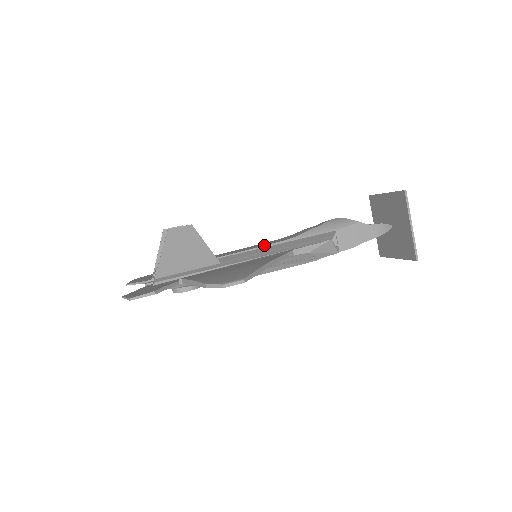
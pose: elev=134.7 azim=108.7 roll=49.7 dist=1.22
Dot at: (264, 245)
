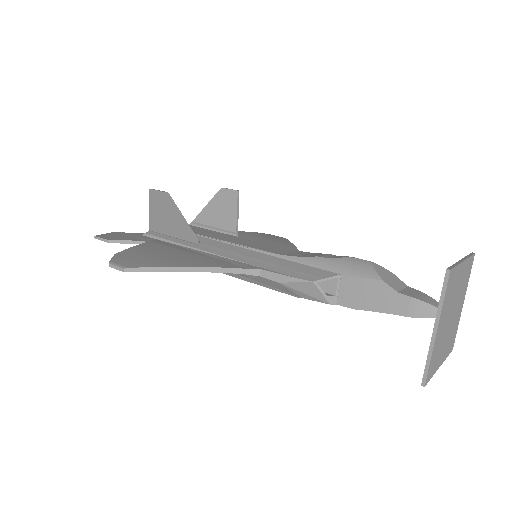
Dot at: (255, 248)
